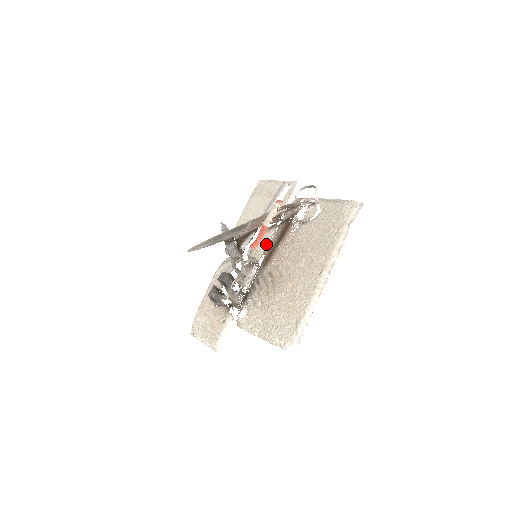
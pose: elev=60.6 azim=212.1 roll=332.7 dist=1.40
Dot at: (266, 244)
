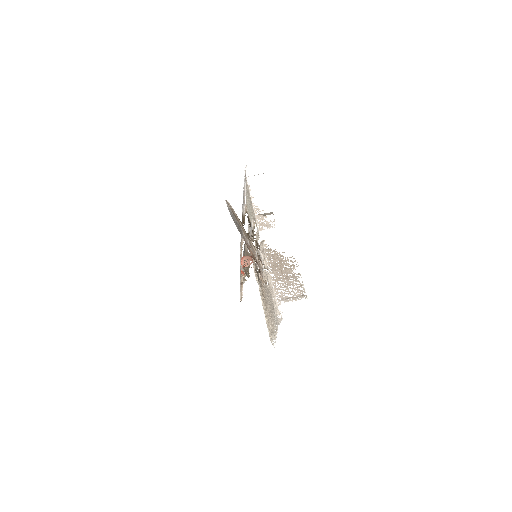
Dot at: occluded
